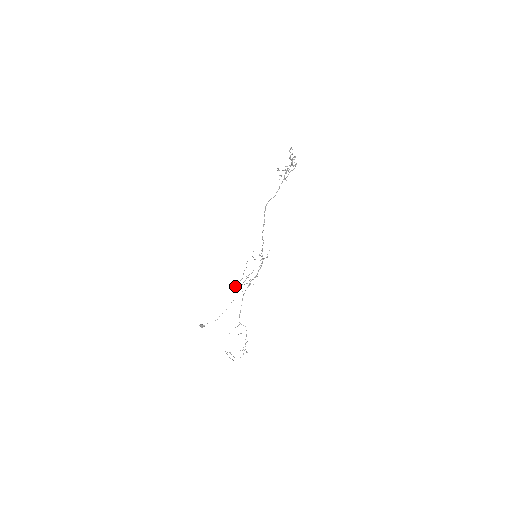
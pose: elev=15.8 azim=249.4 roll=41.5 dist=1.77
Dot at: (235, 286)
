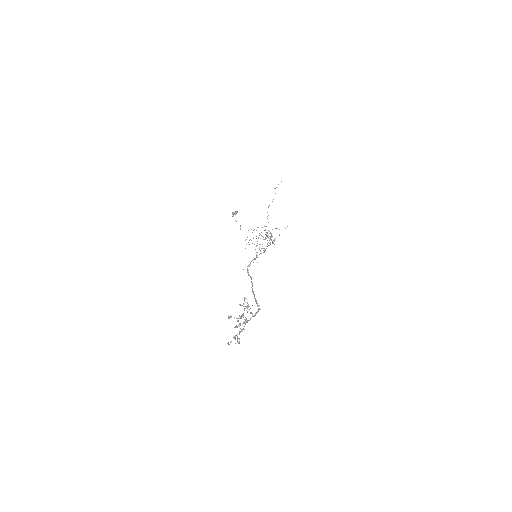
Dot at: occluded
